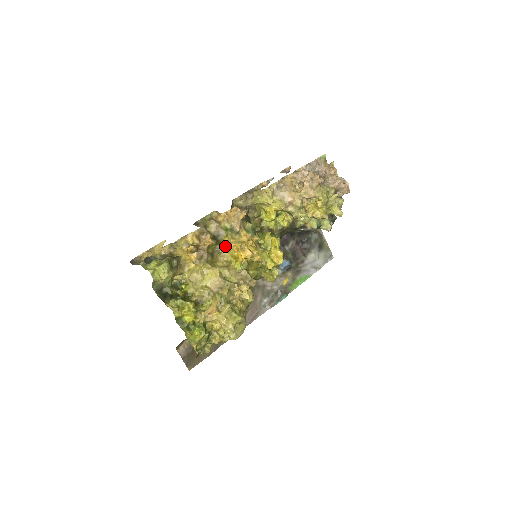
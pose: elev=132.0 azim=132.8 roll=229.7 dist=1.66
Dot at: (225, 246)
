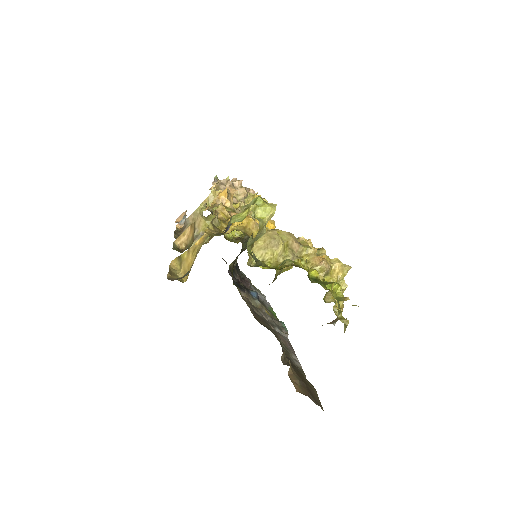
Dot at: occluded
